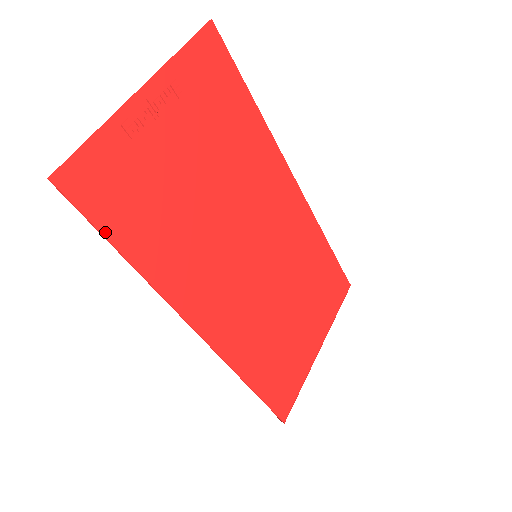
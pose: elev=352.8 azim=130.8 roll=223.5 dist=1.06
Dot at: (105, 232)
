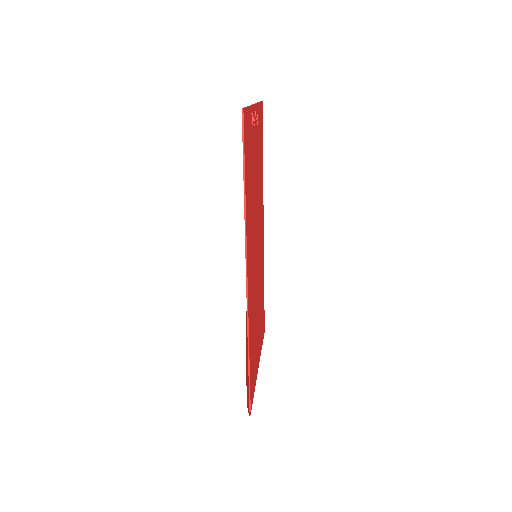
Dot at: (245, 163)
